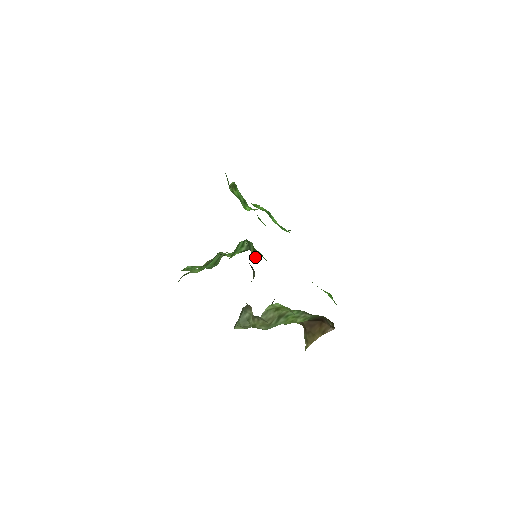
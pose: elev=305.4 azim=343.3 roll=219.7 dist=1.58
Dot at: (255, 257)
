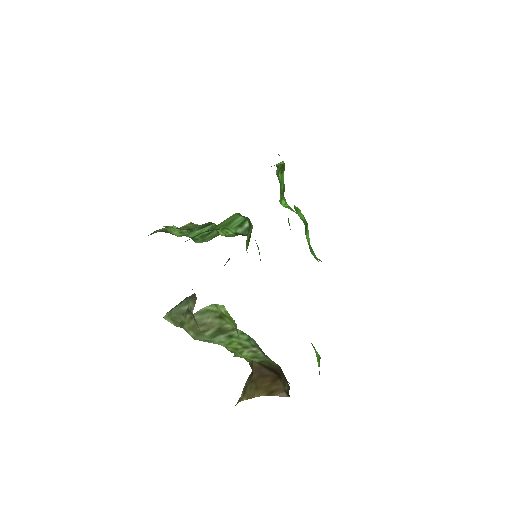
Dot at: (246, 246)
